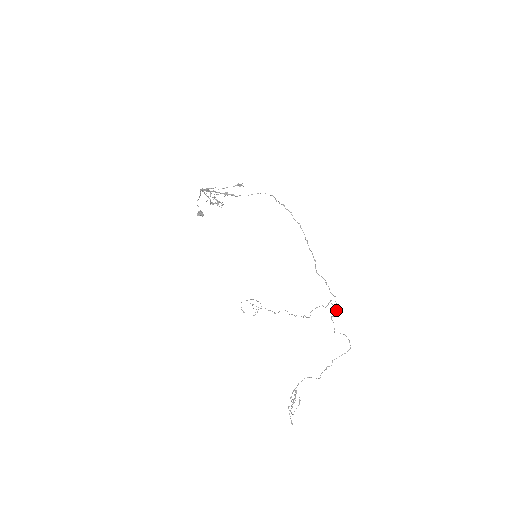
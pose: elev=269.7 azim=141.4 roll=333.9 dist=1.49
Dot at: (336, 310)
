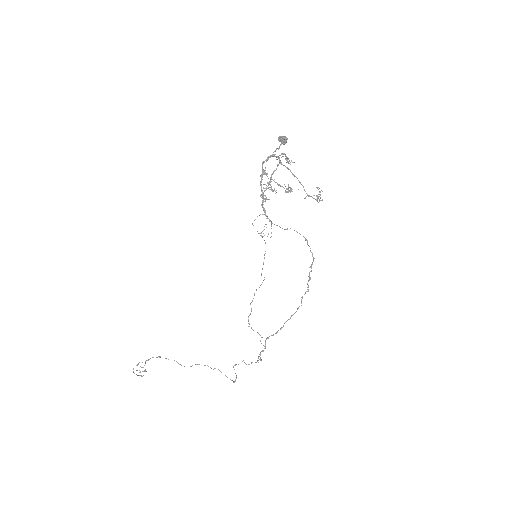
Dot at: occluded
